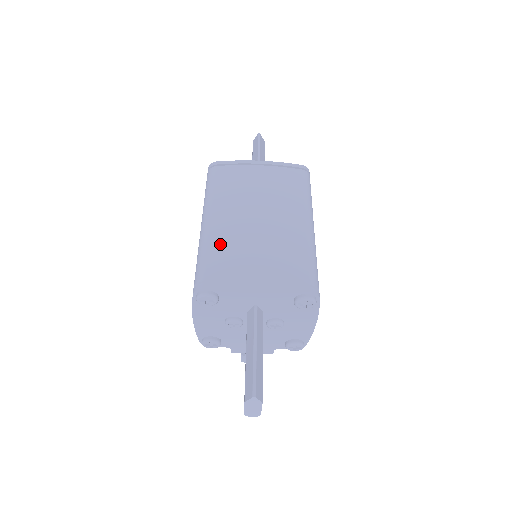
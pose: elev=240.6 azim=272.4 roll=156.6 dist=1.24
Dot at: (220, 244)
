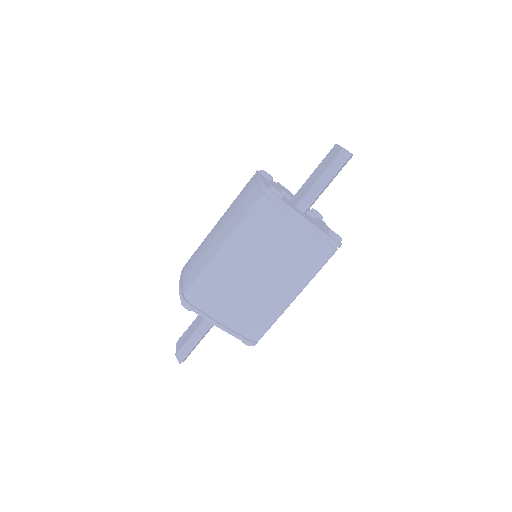
Dot at: (219, 282)
